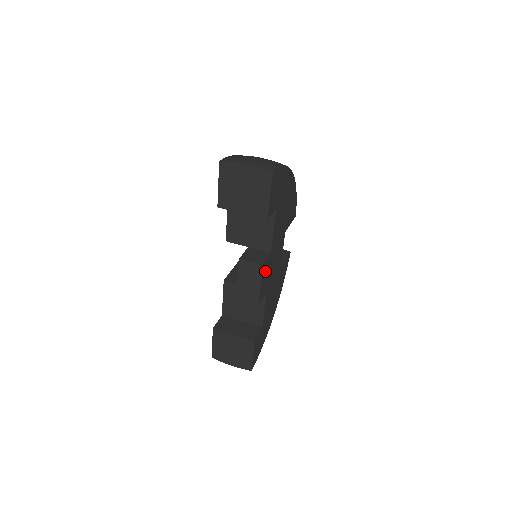
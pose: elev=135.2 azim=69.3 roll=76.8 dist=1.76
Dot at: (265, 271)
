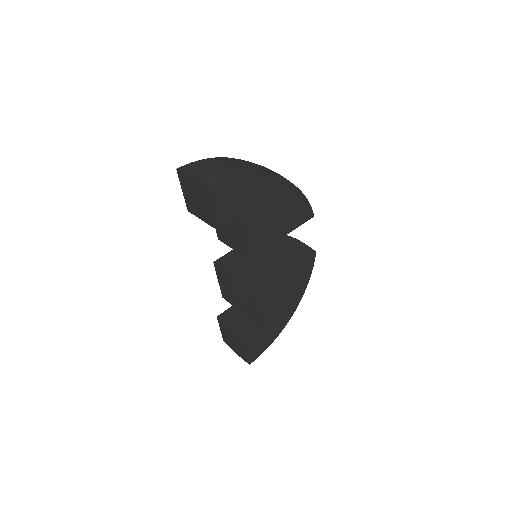
Dot at: (241, 277)
